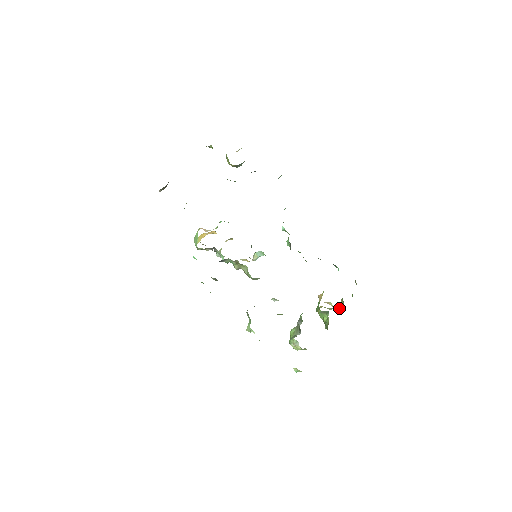
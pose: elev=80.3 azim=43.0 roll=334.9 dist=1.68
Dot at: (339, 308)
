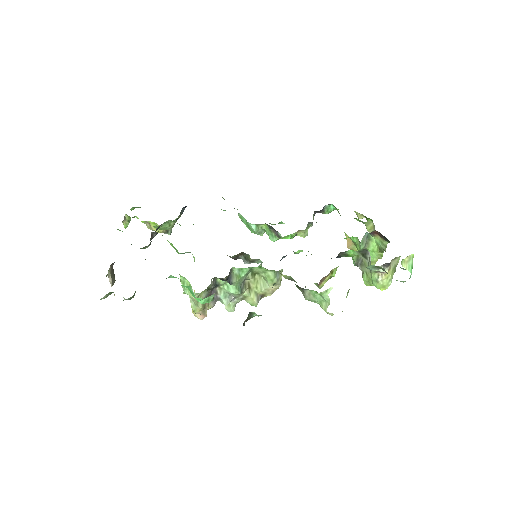
Dot at: occluded
